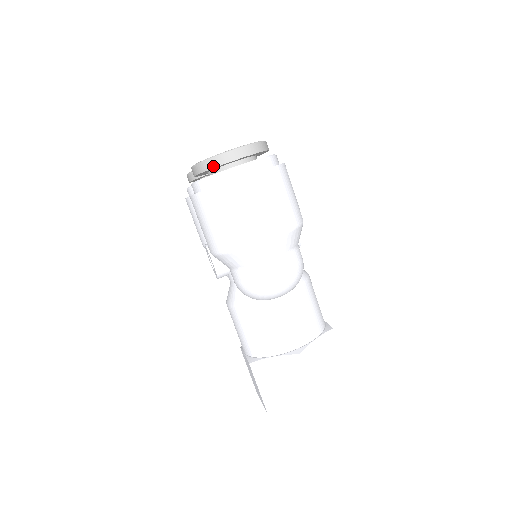
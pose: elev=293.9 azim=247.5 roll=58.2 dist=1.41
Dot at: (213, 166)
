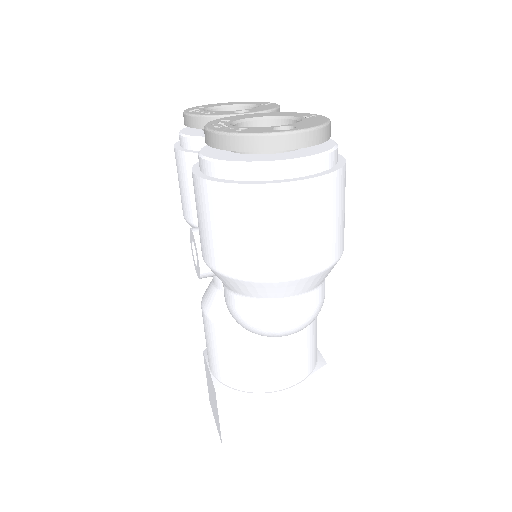
Dot at: (247, 148)
